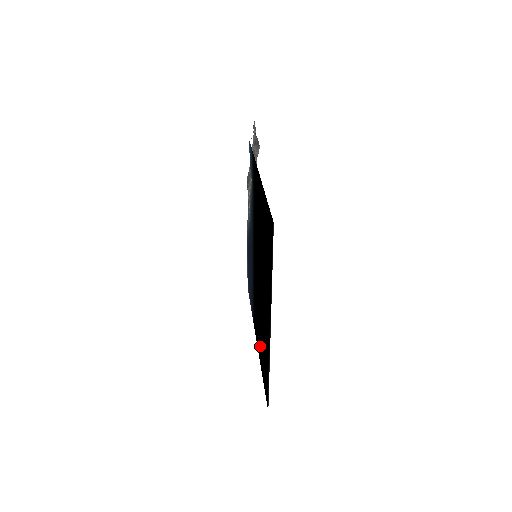
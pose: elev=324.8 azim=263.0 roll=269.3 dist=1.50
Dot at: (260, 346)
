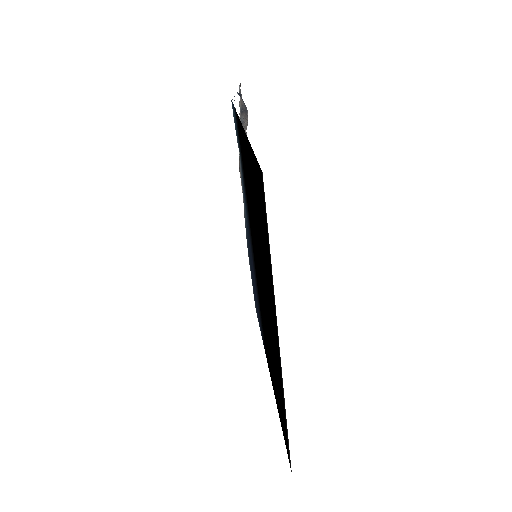
Dot at: (273, 379)
